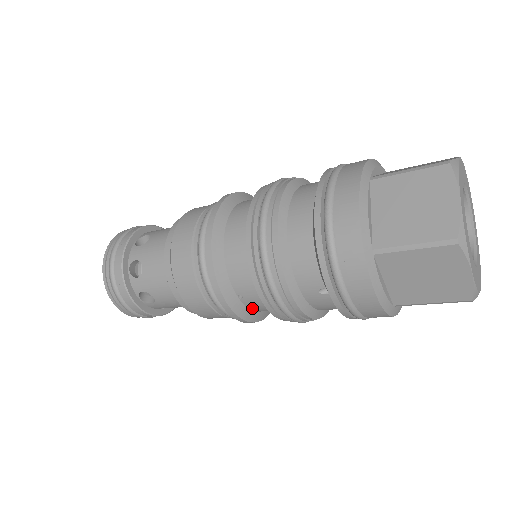
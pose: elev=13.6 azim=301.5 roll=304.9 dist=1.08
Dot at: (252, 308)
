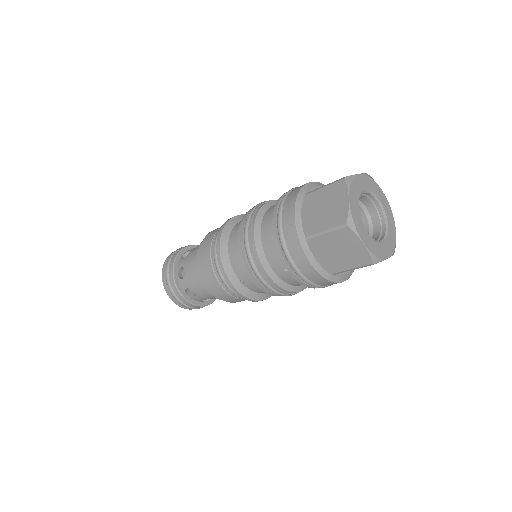
Dot at: (252, 289)
